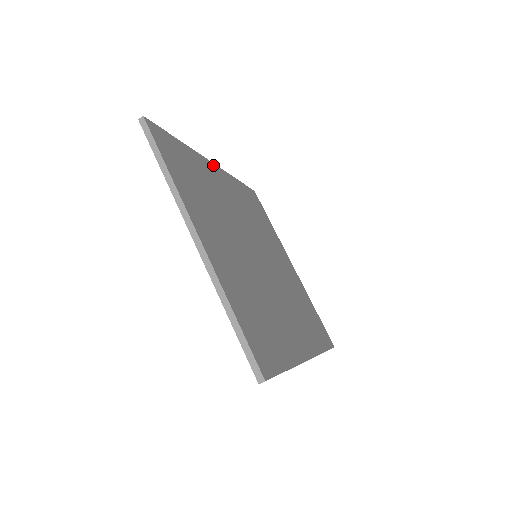
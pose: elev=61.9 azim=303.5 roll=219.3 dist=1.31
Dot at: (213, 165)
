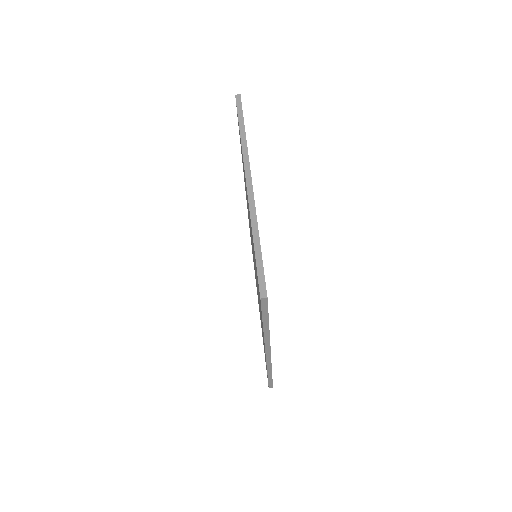
Dot at: occluded
